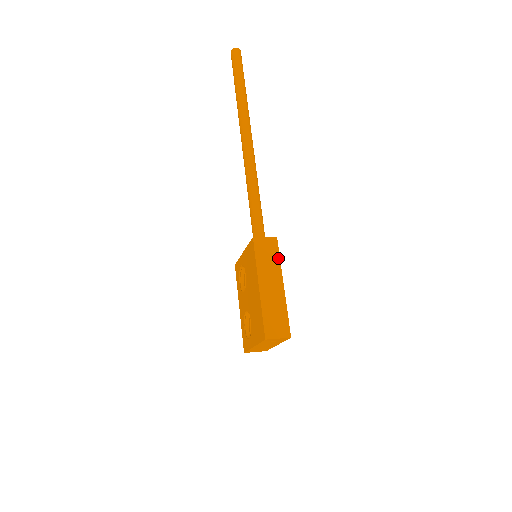
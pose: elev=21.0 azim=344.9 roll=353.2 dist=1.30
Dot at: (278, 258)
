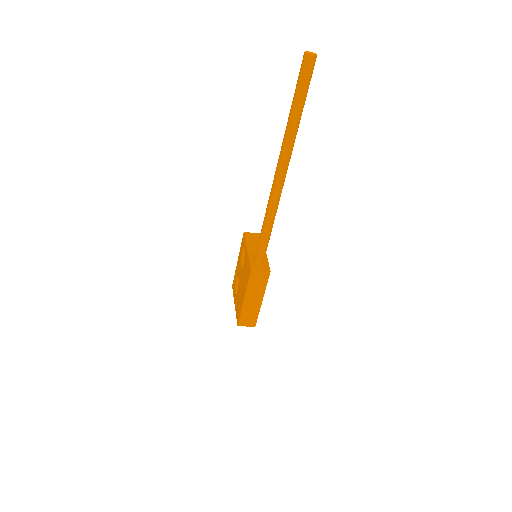
Dot at: (265, 284)
